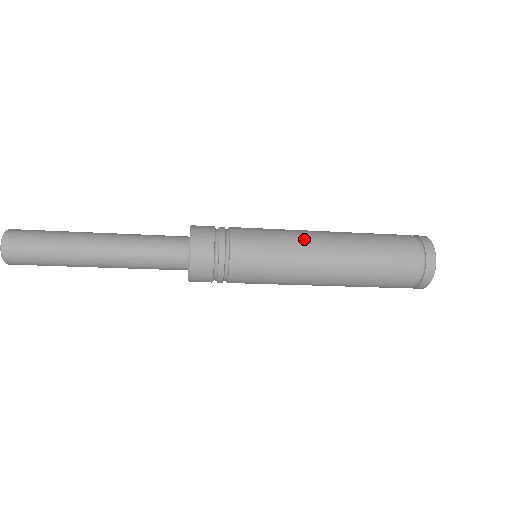
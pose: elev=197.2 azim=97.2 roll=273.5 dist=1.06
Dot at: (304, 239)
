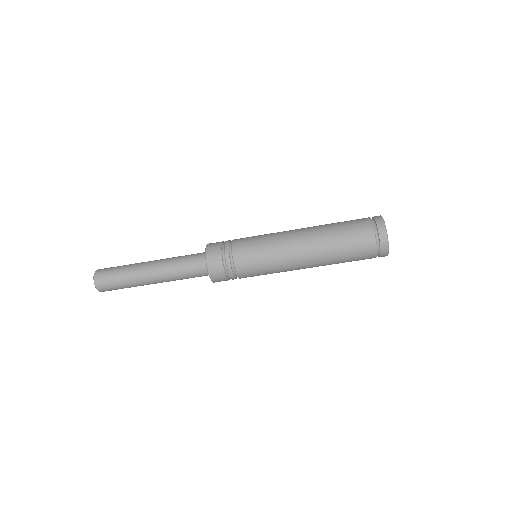
Dot at: (283, 231)
